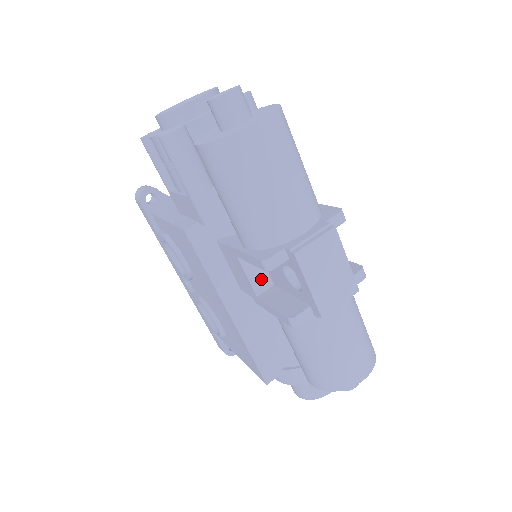
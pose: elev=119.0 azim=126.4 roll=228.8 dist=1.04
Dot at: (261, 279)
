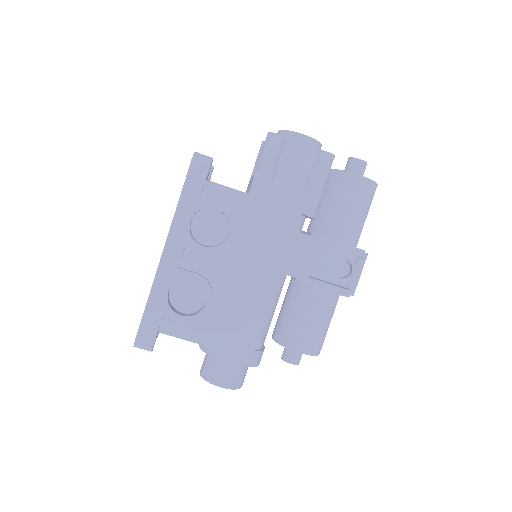
Dot at: occluded
